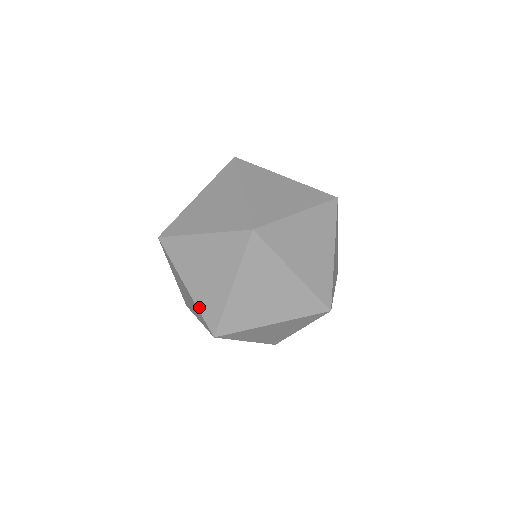
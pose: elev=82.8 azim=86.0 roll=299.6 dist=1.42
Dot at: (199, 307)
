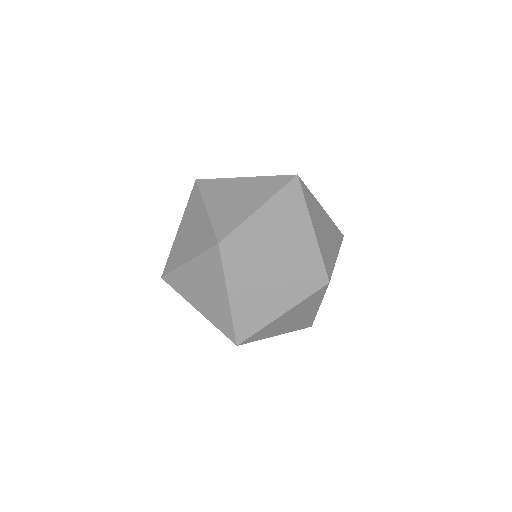
Dot at: (200, 252)
